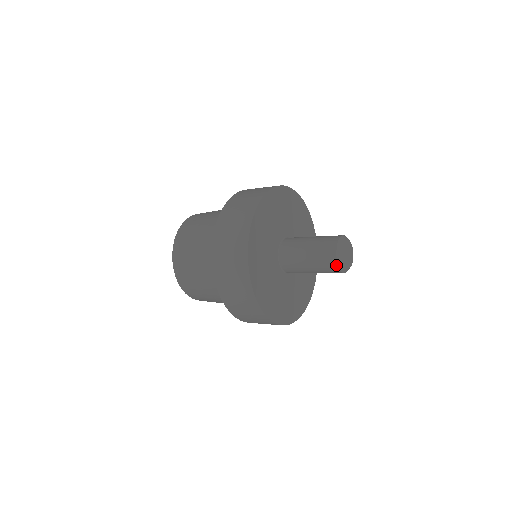
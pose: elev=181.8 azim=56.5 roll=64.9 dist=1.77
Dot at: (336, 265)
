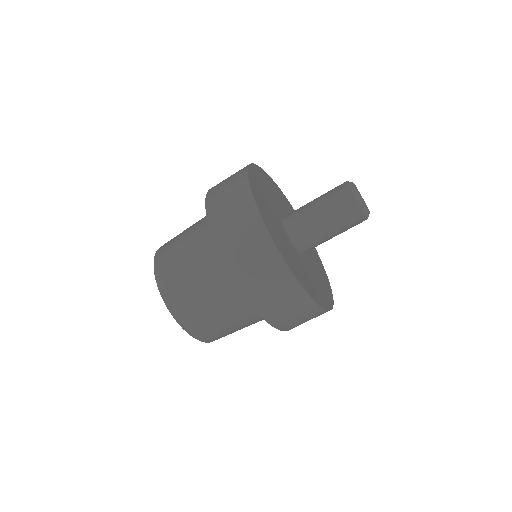
Dot at: (355, 202)
